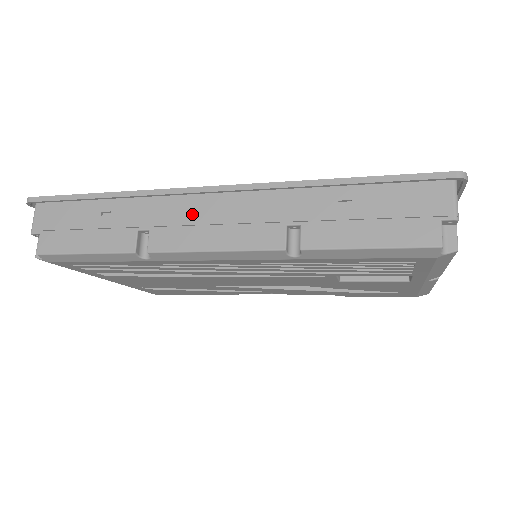
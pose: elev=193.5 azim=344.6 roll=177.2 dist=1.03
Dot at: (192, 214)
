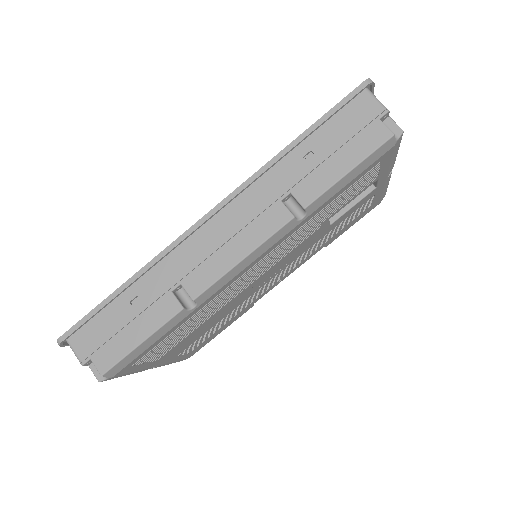
Dot at: (205, 247)
